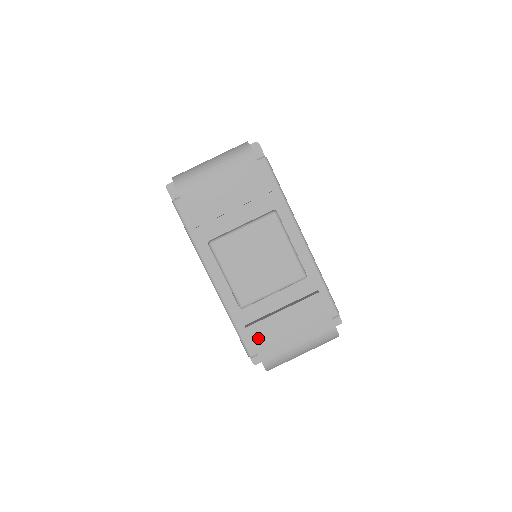
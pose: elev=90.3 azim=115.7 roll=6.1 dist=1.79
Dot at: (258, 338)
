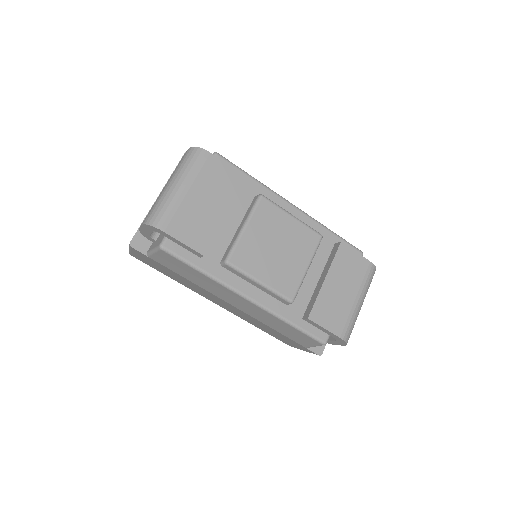
Dot at: (324, 319)
